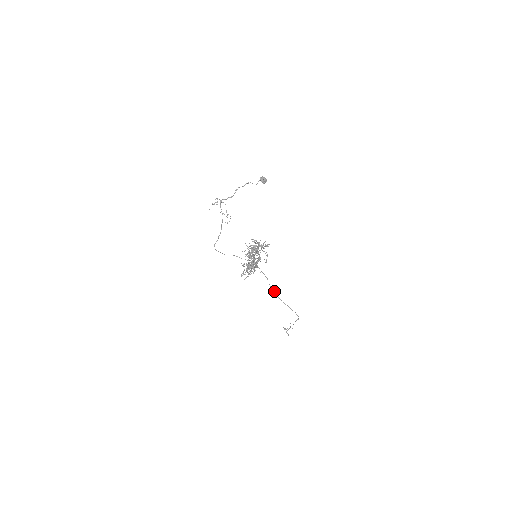
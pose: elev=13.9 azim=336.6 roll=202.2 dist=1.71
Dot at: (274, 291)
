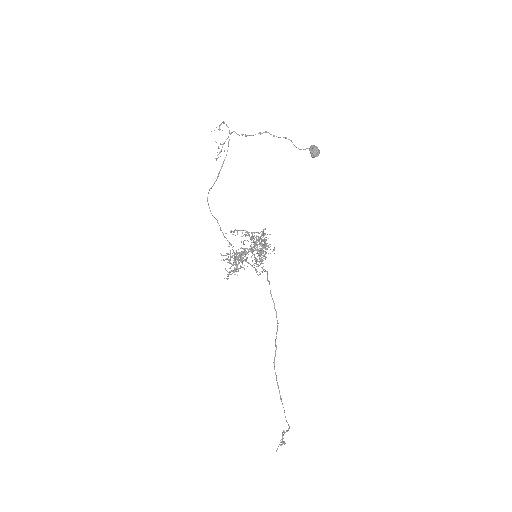
Dot at: (276, 349)
